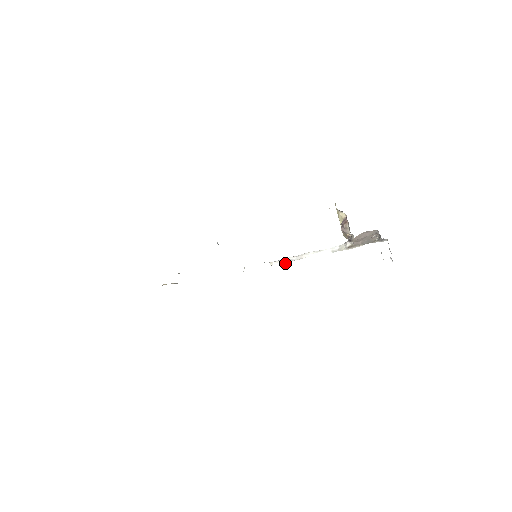
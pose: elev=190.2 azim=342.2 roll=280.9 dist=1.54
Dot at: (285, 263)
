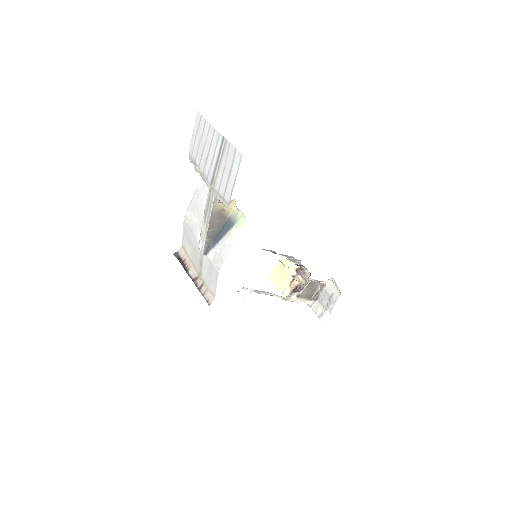
Dot at: (251, 292)
